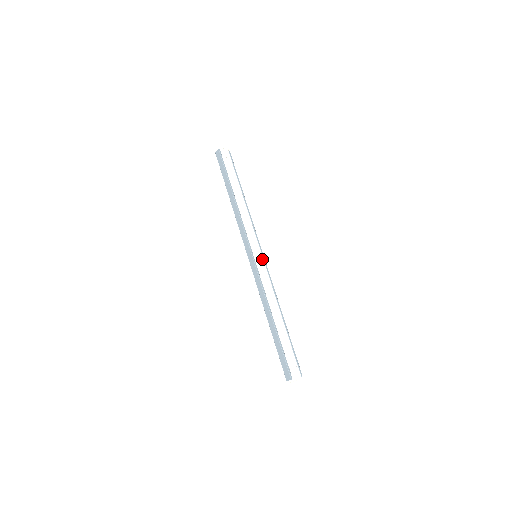
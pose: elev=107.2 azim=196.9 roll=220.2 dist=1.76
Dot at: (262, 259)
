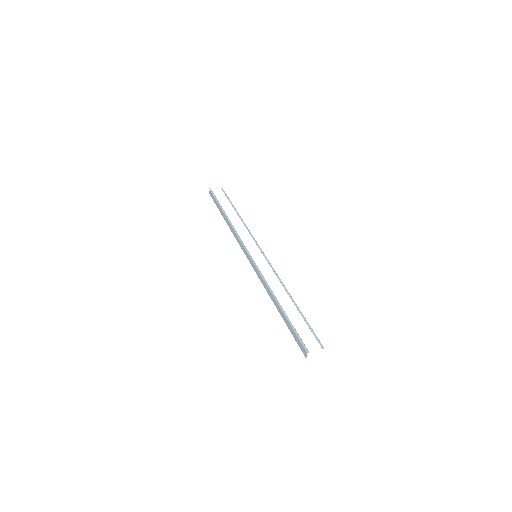
Dot at: (262, 256)
